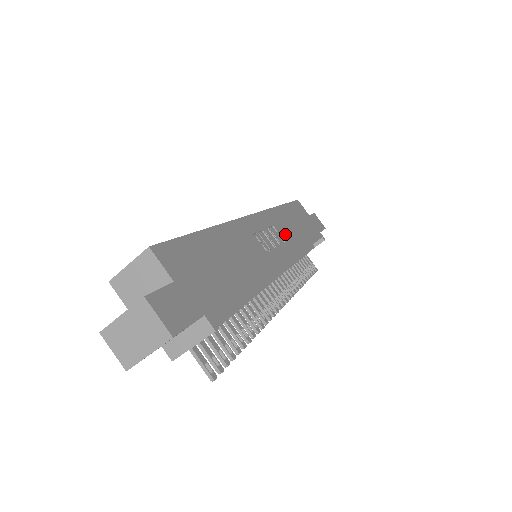
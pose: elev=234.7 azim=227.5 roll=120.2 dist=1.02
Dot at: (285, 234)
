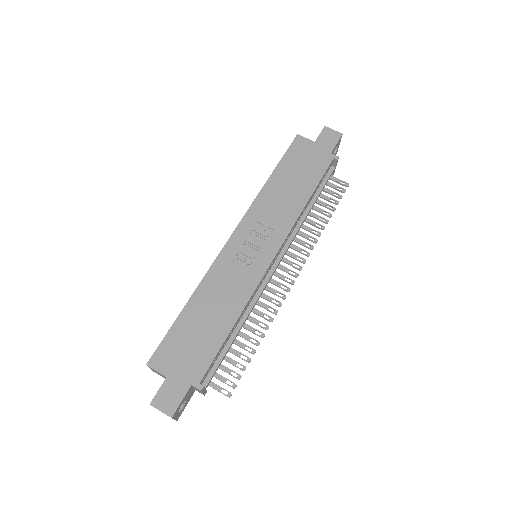
Dot at: (274, 217)
